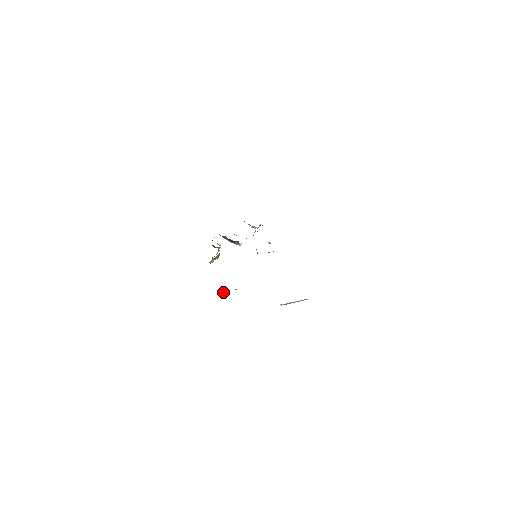
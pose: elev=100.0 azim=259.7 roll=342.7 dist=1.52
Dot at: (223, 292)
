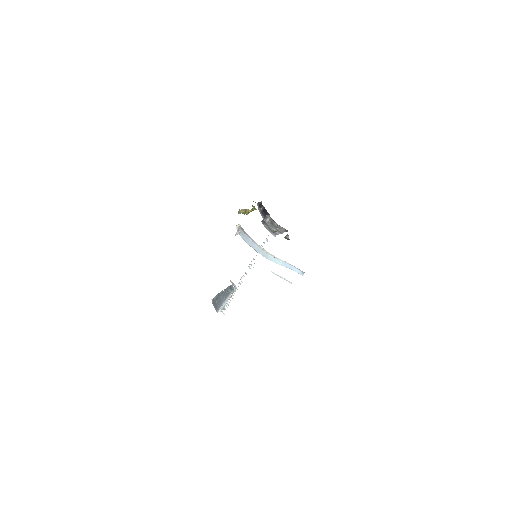
Dot at: (239, 225)
